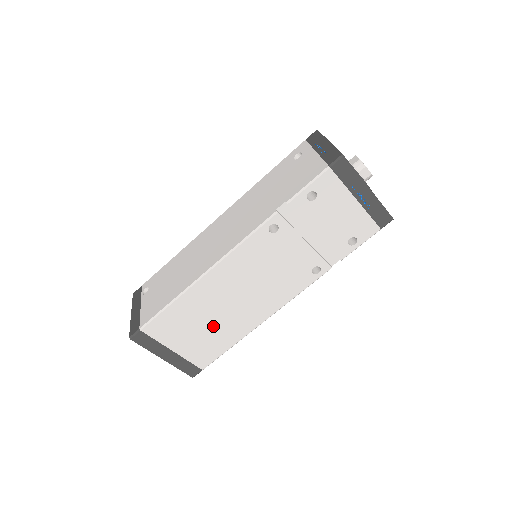
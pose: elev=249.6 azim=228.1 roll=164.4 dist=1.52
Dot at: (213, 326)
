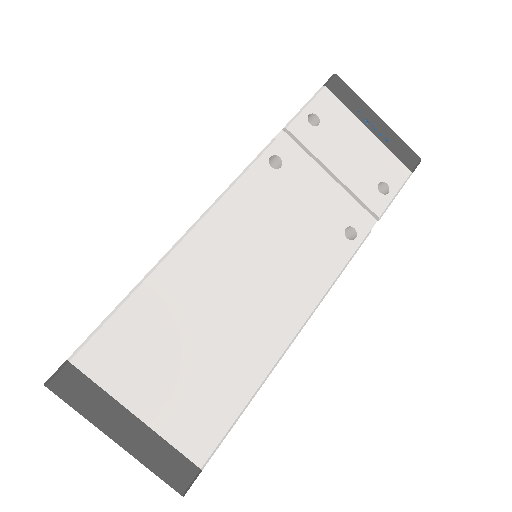
Dot at: (210, 347)
